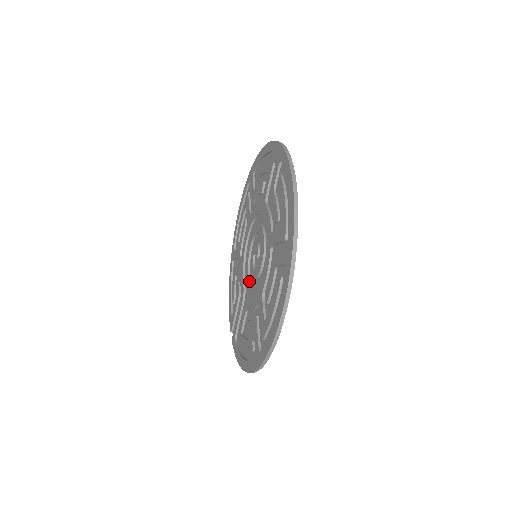
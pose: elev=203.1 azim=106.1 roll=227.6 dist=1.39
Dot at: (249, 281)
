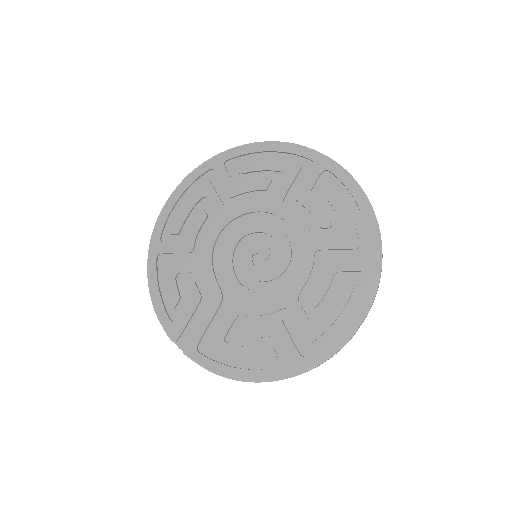
Dot at: (240, 282)
